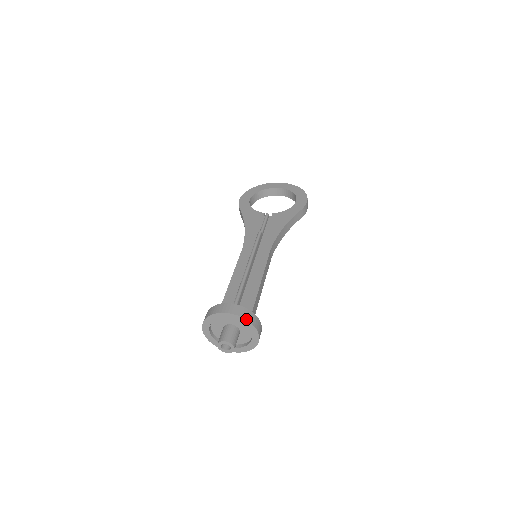
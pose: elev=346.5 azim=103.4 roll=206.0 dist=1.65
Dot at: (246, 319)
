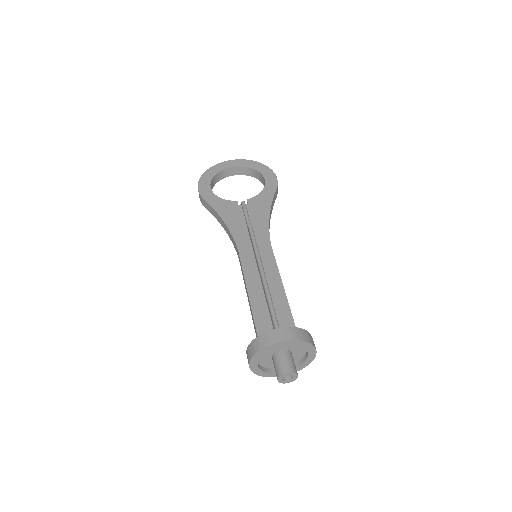
Dot at: (305, 341)
